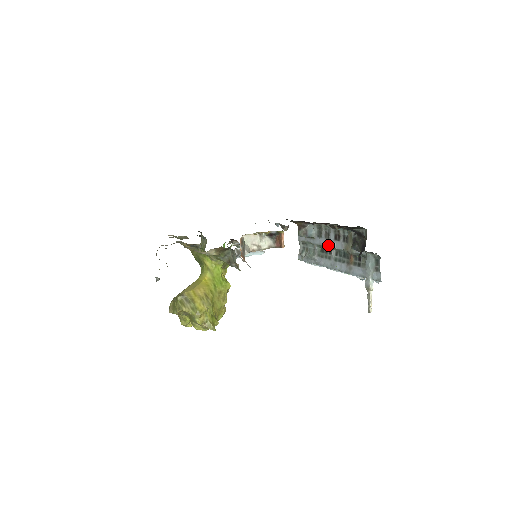
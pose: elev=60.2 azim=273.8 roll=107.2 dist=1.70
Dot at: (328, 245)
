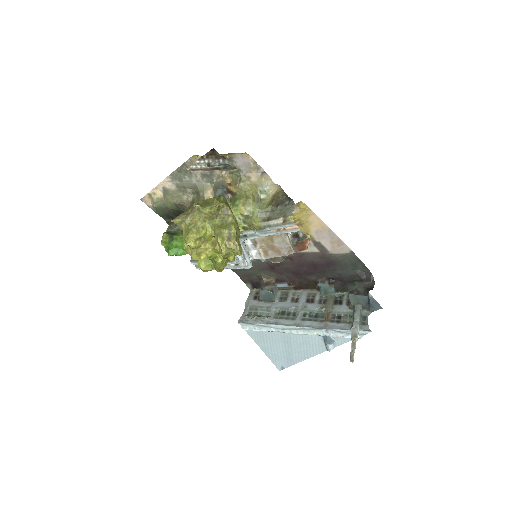
Dot at: (296, 306)
